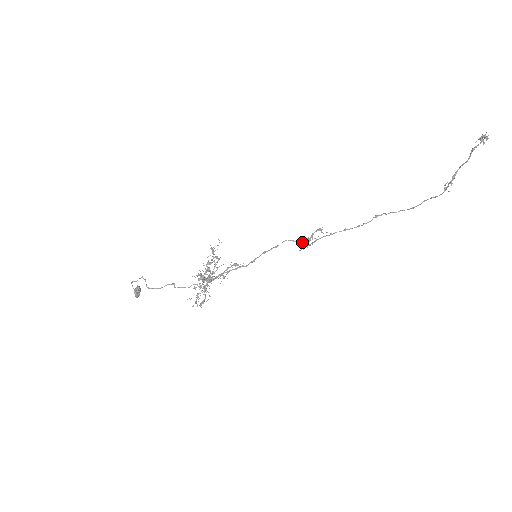
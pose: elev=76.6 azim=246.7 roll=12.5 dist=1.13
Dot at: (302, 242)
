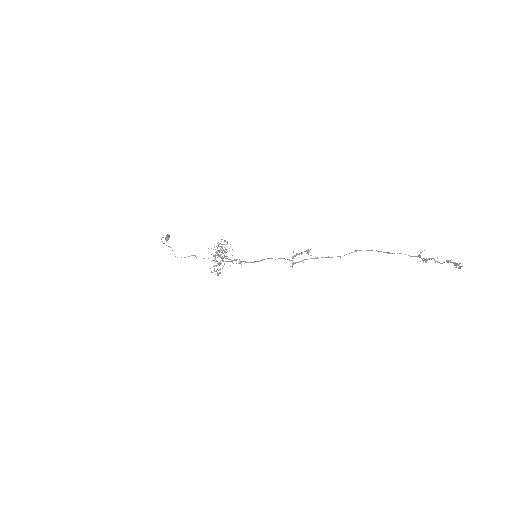
Dot at: (292, 258)
